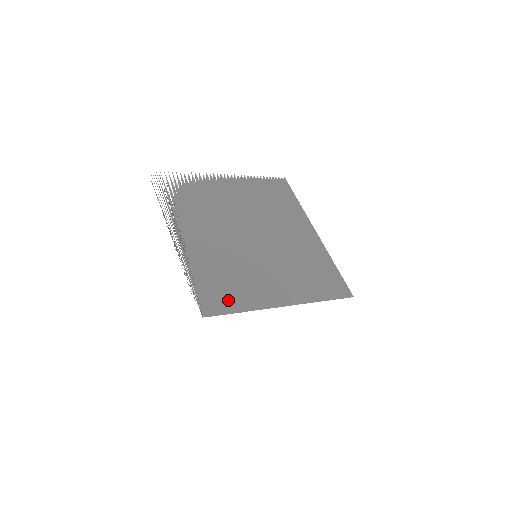
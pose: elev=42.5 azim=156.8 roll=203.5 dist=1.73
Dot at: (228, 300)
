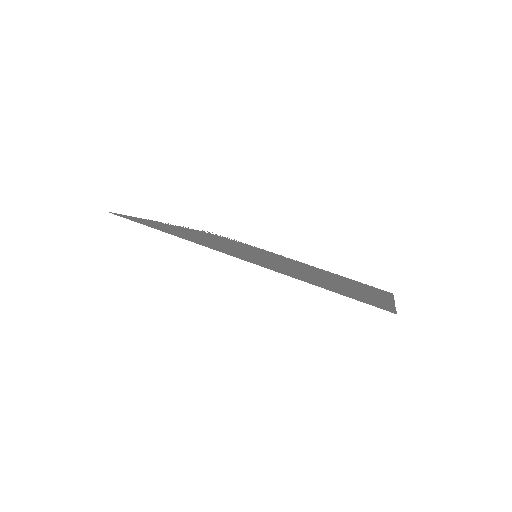
Dot at: occluded
